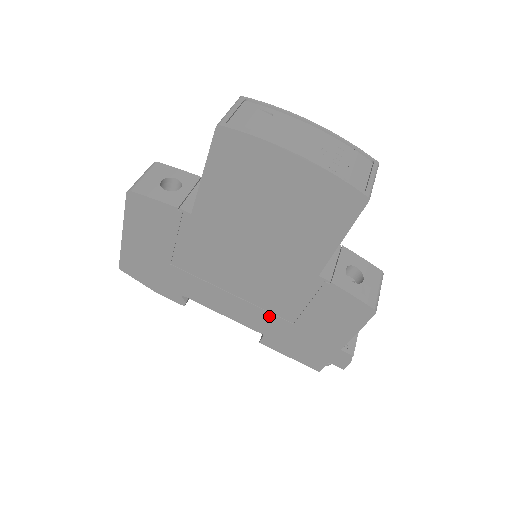
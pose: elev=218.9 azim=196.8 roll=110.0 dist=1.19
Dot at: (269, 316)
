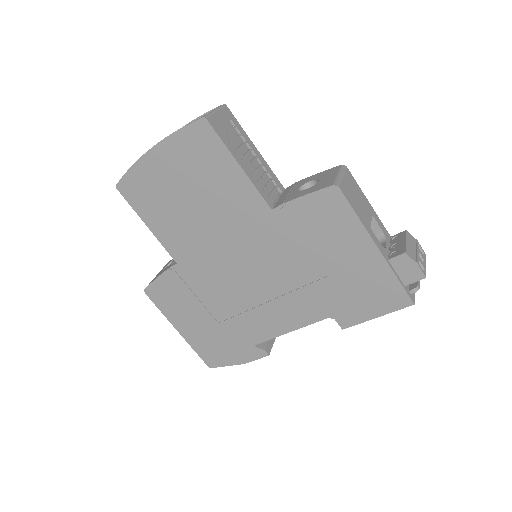
Dot at: (307, 291)
